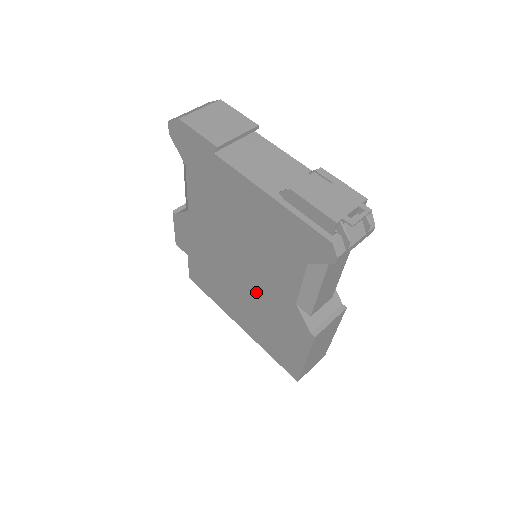
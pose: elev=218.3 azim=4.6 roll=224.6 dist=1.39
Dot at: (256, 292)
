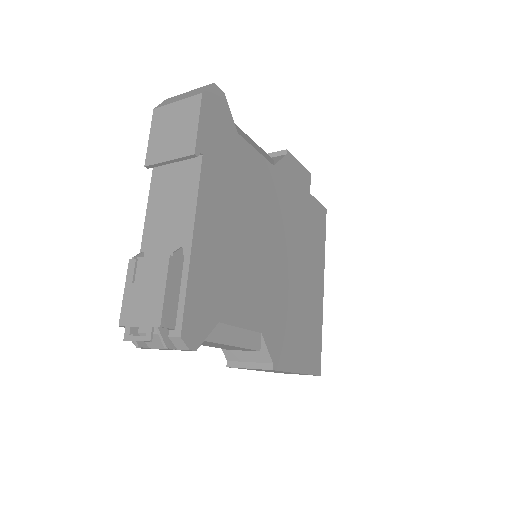
Dot at: occluded
